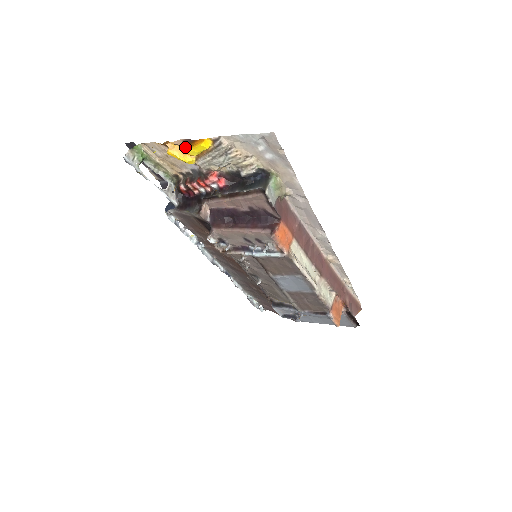
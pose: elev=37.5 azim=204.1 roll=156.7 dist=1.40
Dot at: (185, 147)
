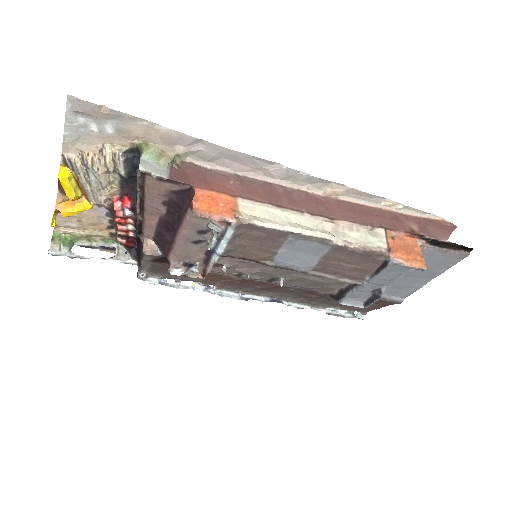
Dot at: occluded
